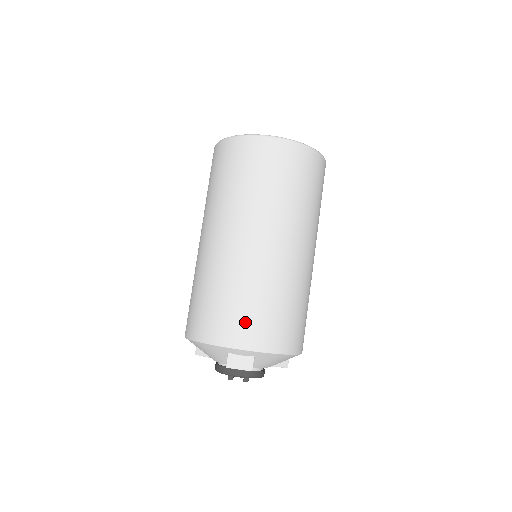
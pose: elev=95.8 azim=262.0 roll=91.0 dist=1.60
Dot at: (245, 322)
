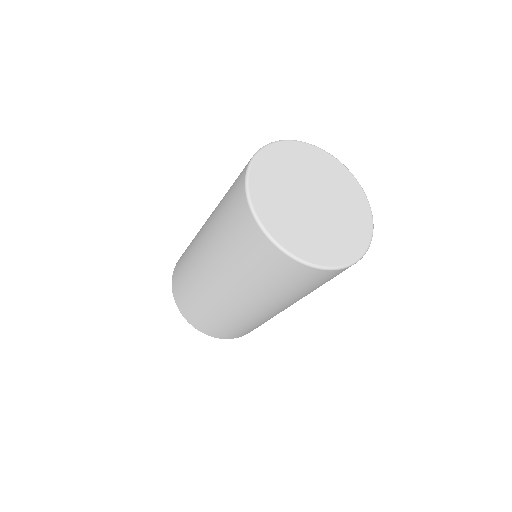
Dot at: (189, 307)
